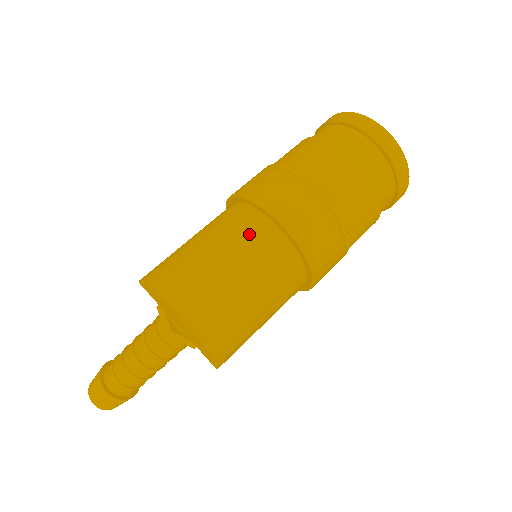
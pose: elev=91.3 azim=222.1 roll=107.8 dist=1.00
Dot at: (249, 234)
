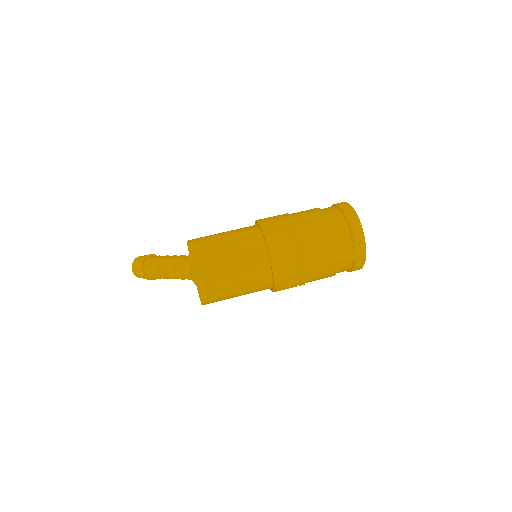
Dot at: (253, 257)
